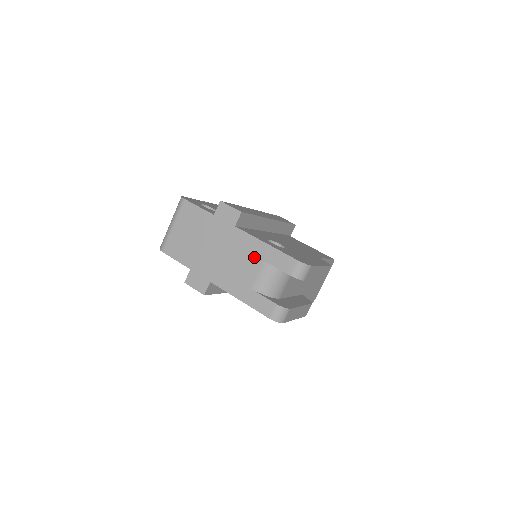
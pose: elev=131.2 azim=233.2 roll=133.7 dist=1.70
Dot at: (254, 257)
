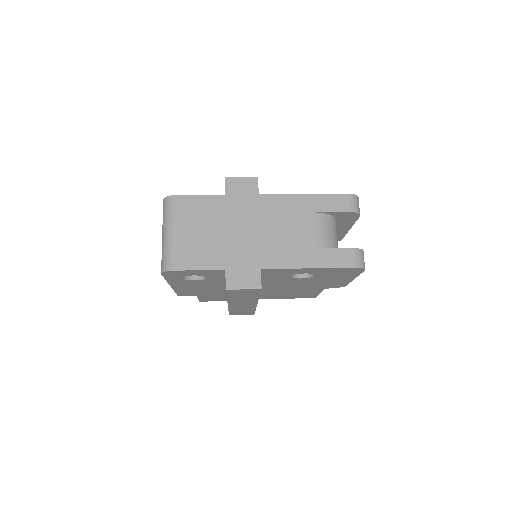
Dot at: (300, 214)
